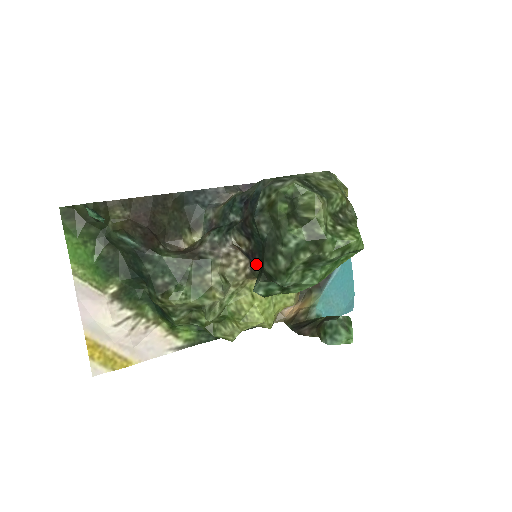
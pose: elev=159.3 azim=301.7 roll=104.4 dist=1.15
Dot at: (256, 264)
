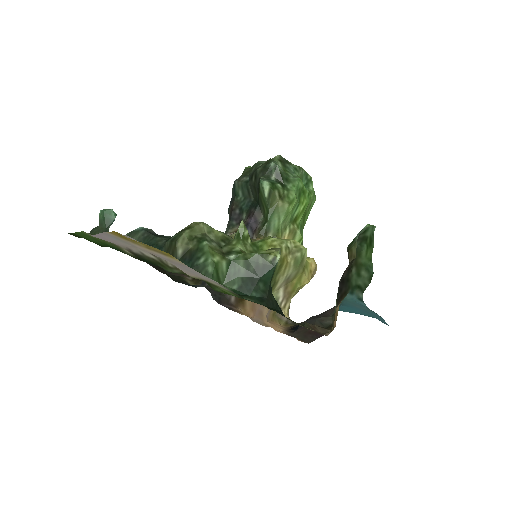
Dot at: (256, 224)
